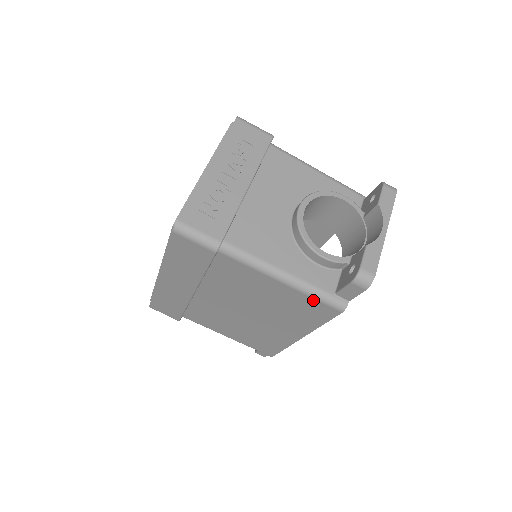
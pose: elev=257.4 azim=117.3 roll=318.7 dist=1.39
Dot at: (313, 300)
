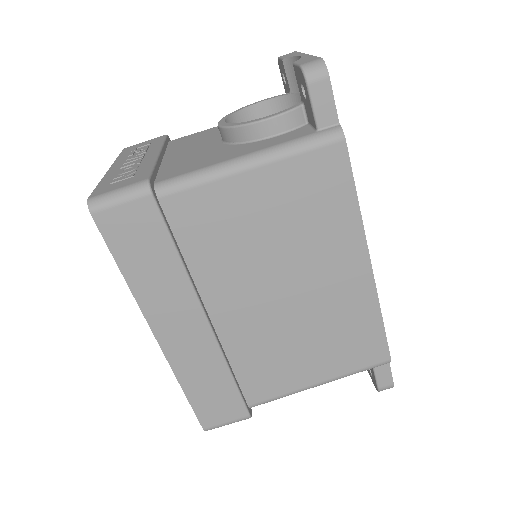
Dot at: (303, 158)
